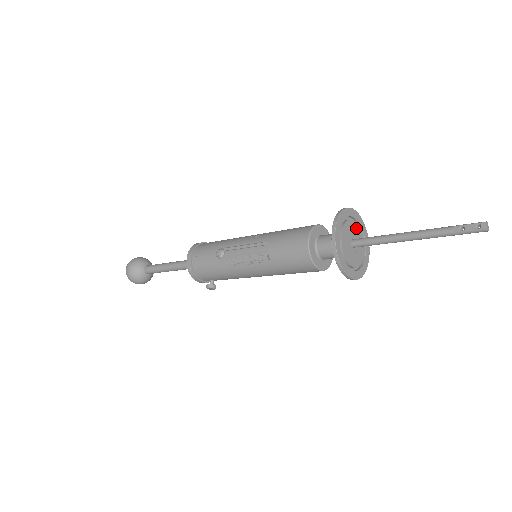
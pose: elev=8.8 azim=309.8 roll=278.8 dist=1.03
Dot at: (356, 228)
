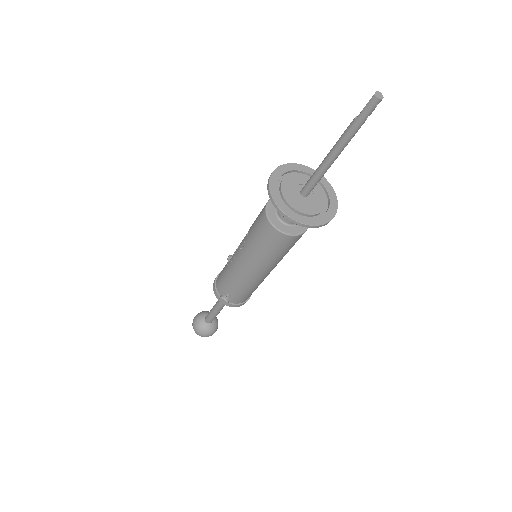
Dot at: (315, 186)
